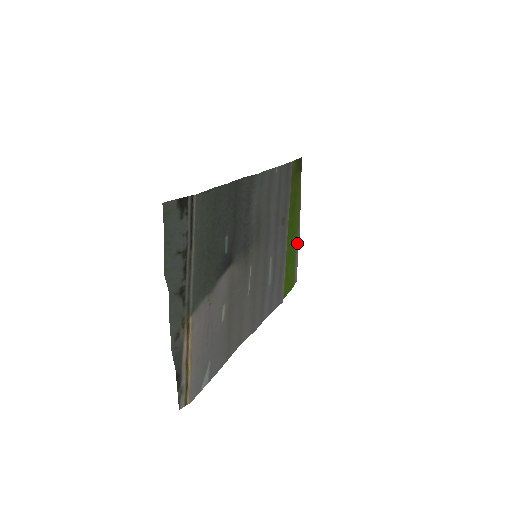
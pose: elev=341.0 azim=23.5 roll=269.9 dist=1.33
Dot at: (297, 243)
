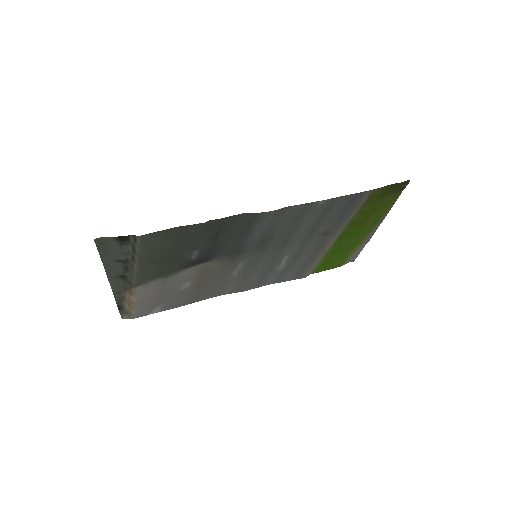
Dot at: (363, 241)
